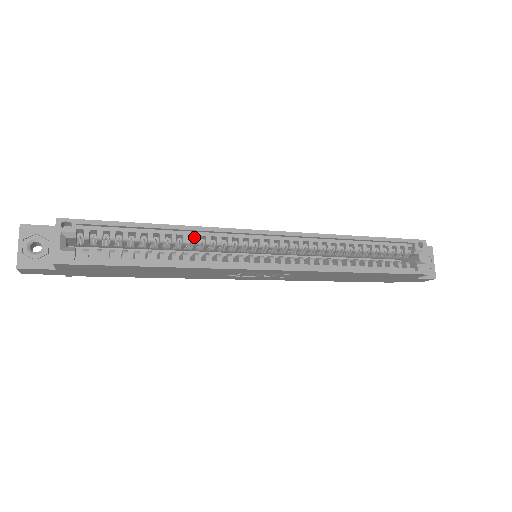
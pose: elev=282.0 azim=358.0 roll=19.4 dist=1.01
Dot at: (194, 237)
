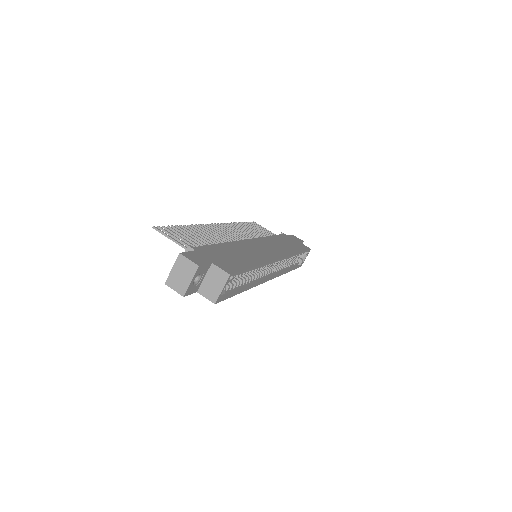
Dot at: occluded
